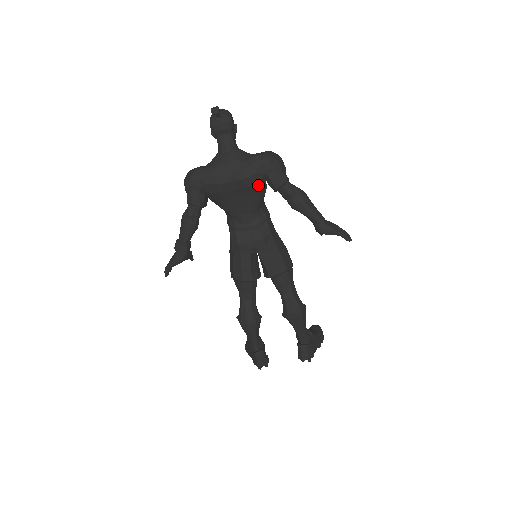
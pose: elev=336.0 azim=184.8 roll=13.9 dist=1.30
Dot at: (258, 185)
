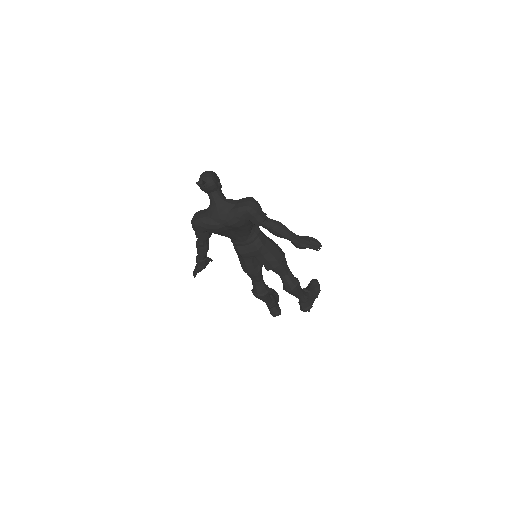
Dot at: (244, 225)
